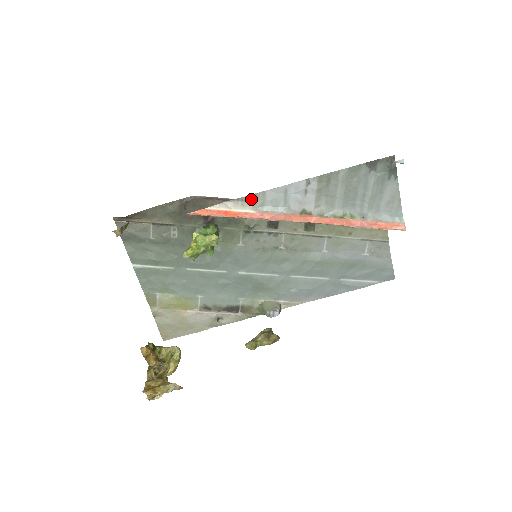
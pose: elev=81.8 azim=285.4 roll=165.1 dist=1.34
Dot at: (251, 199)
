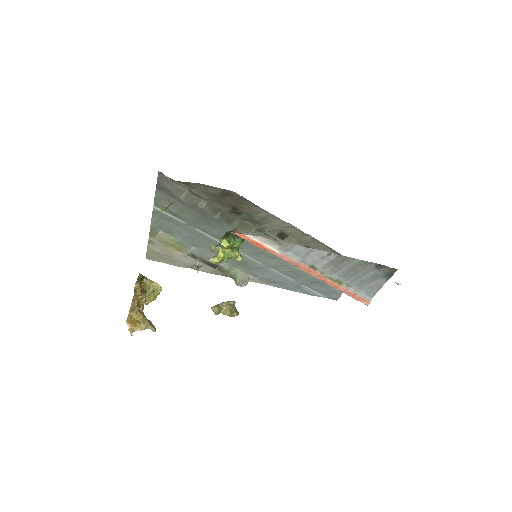
Dot at: (282, 244)
